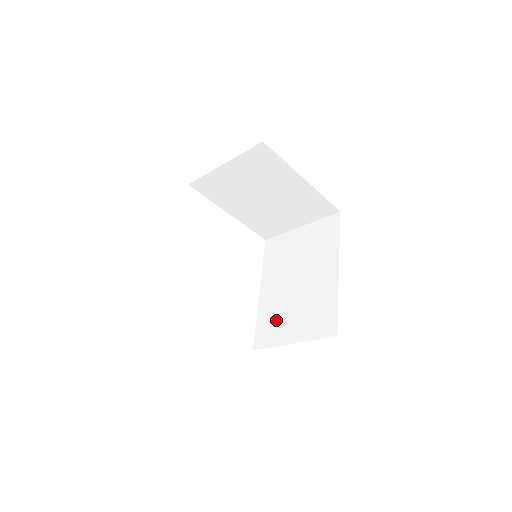
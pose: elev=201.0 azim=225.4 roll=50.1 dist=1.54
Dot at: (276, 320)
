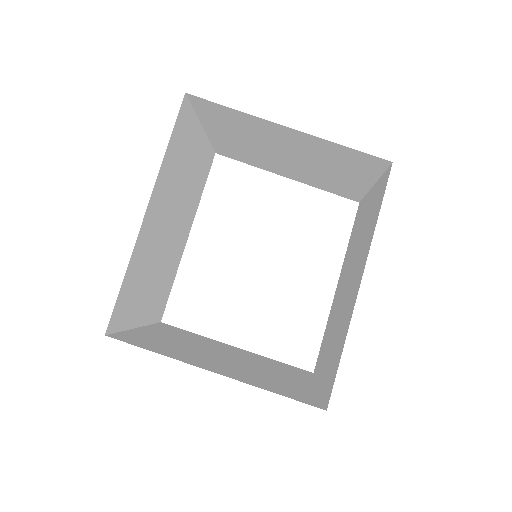
Dot at: (326, 340)
